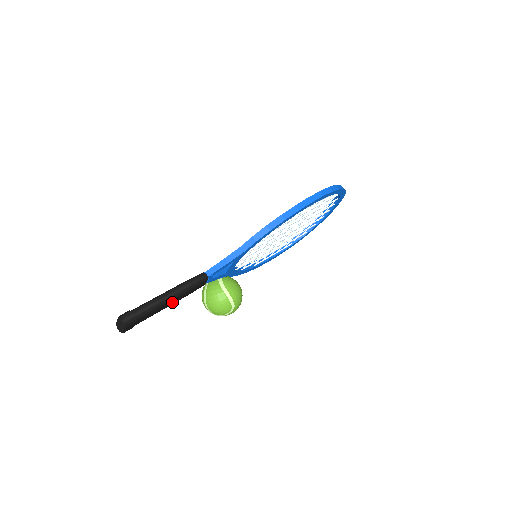
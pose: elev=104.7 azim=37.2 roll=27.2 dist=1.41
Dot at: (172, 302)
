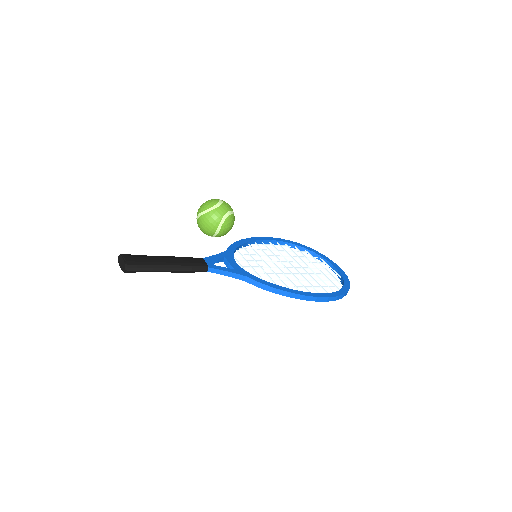
Dot at: occluded
